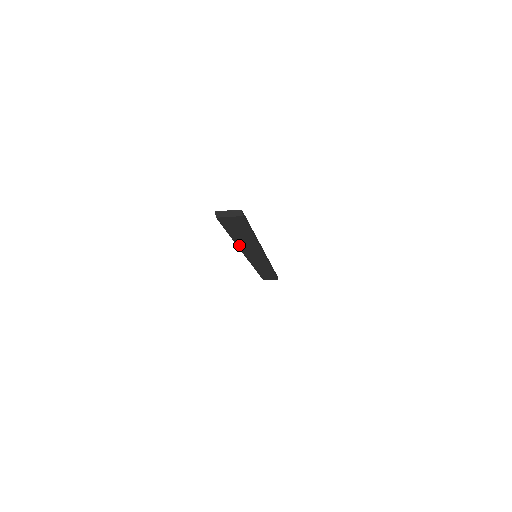
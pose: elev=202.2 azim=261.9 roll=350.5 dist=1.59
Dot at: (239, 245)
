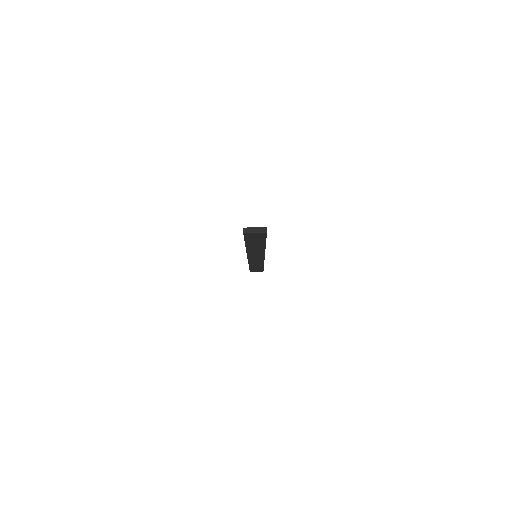
Dot at: (248, 249)
